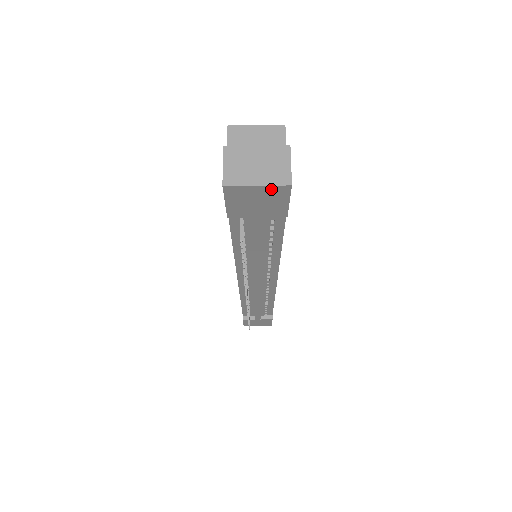
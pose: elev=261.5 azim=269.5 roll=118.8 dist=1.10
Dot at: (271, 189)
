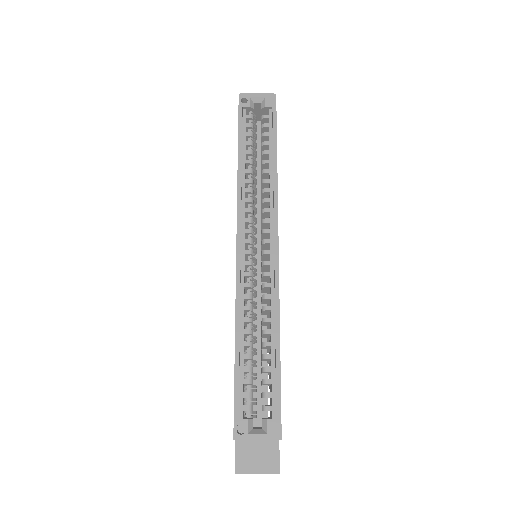
Dot at: occluded
